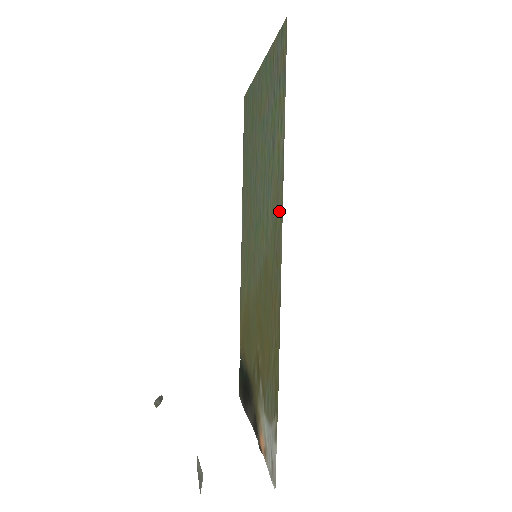
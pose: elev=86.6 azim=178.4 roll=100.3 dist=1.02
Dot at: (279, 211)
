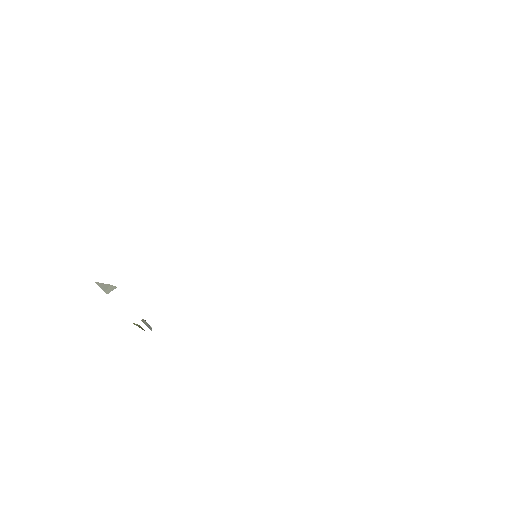
Dot at: occluded
